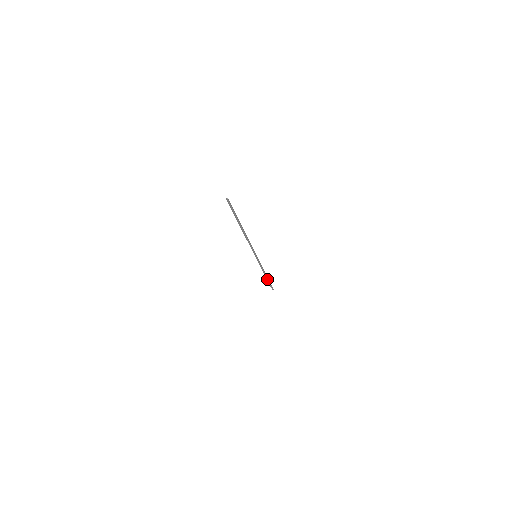
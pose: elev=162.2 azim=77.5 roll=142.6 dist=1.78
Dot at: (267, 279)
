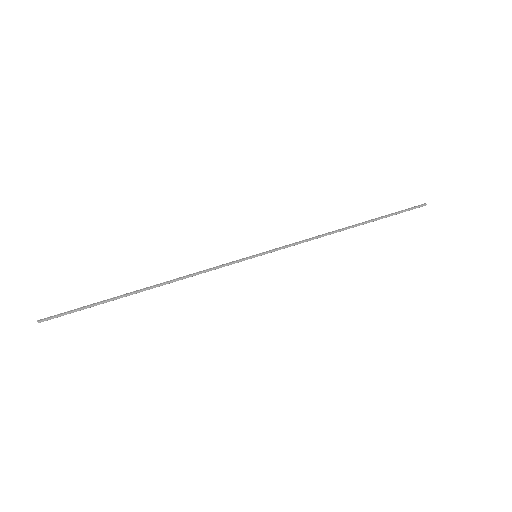
Dot at: (367, 222)
